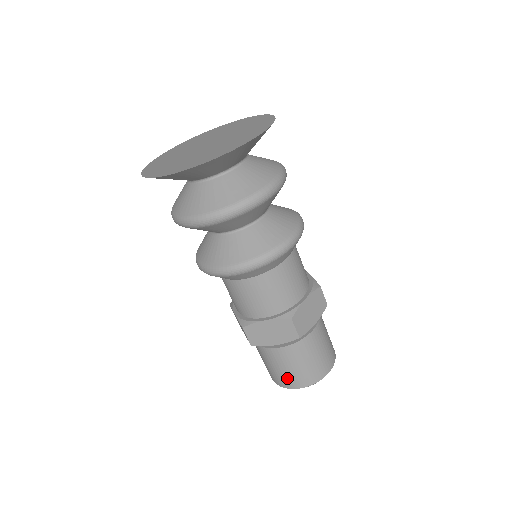
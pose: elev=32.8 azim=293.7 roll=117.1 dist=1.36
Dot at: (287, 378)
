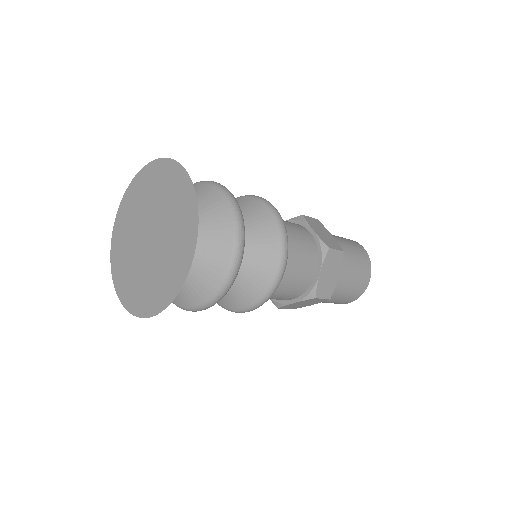
Dot at: (334, 303)
